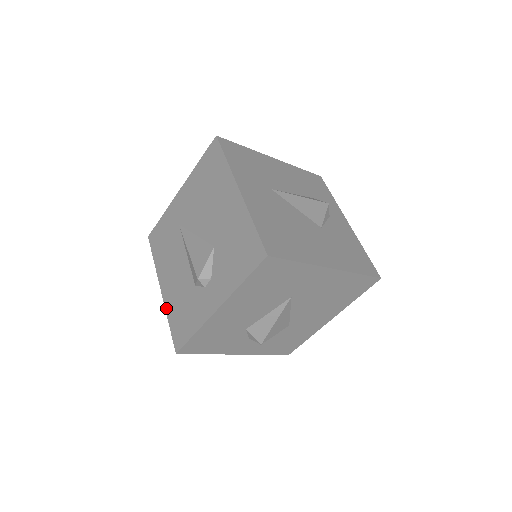
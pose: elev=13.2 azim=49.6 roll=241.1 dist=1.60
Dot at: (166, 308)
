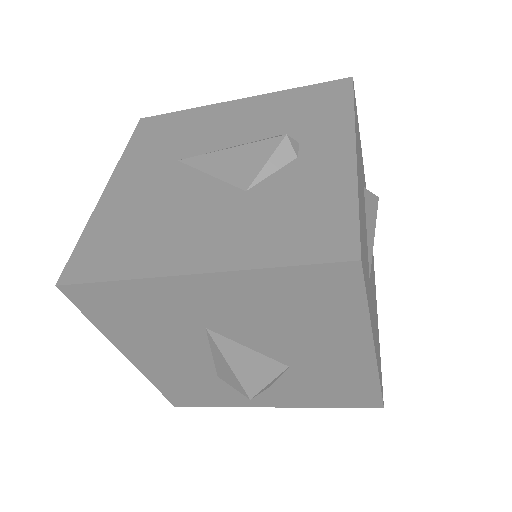
Dot at: occluded
